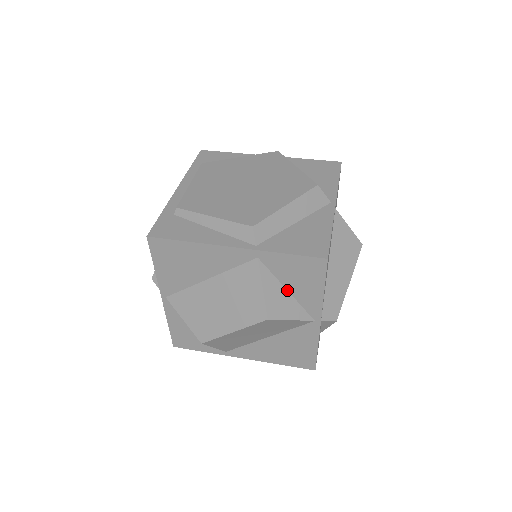
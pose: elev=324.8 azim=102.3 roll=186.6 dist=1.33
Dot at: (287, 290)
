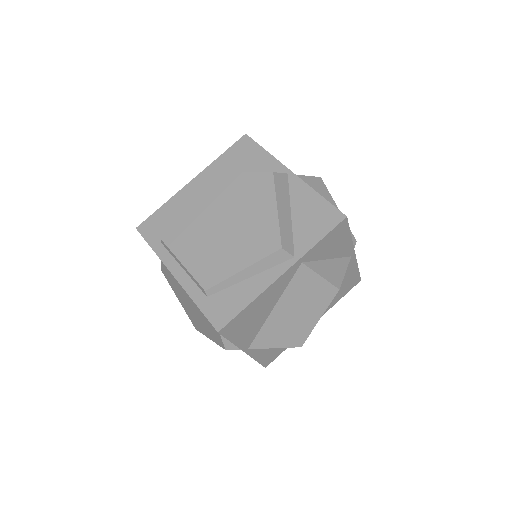
Dot at: (328, 259)
